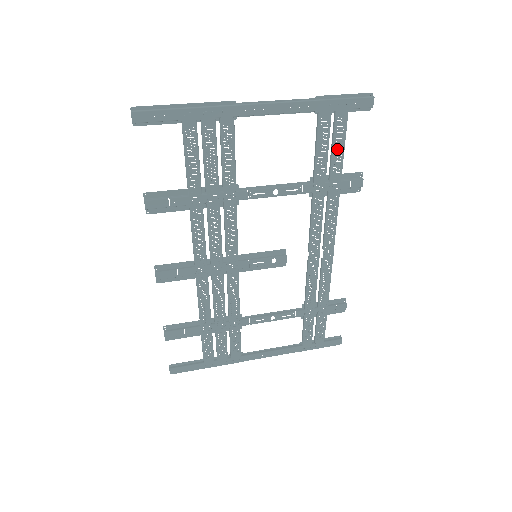
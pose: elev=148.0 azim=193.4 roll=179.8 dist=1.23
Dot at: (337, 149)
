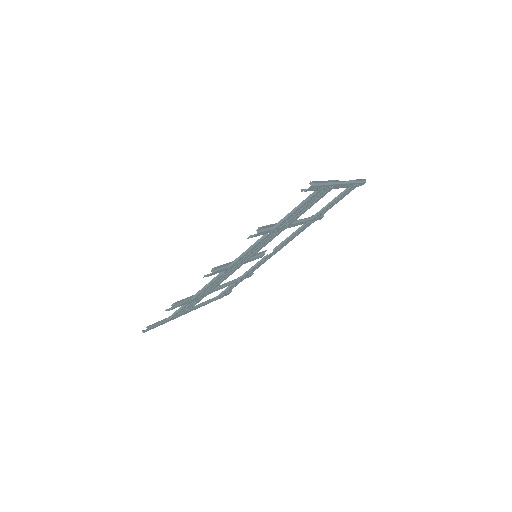
Dot at: occluded
